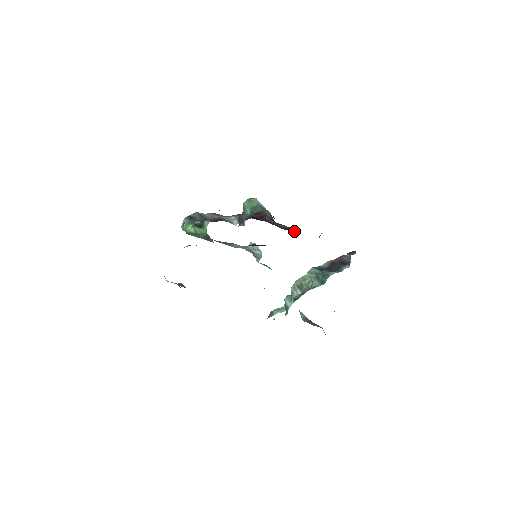
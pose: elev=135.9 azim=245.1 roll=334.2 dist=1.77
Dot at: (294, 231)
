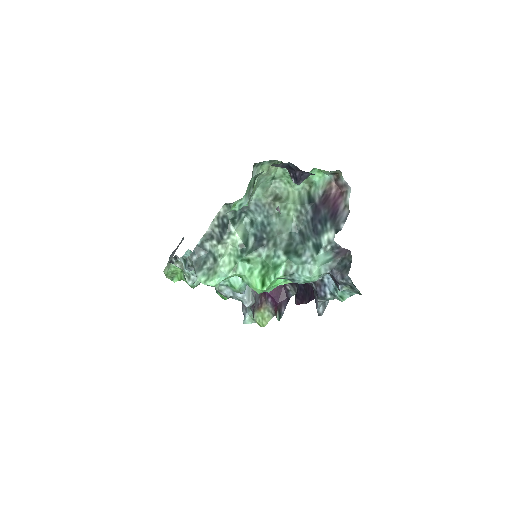
Dot at: occluded
